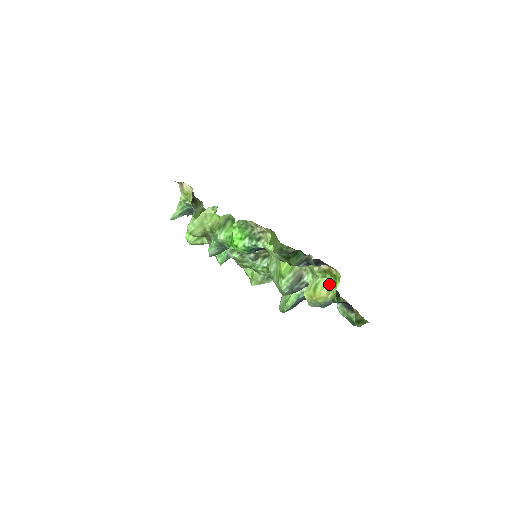
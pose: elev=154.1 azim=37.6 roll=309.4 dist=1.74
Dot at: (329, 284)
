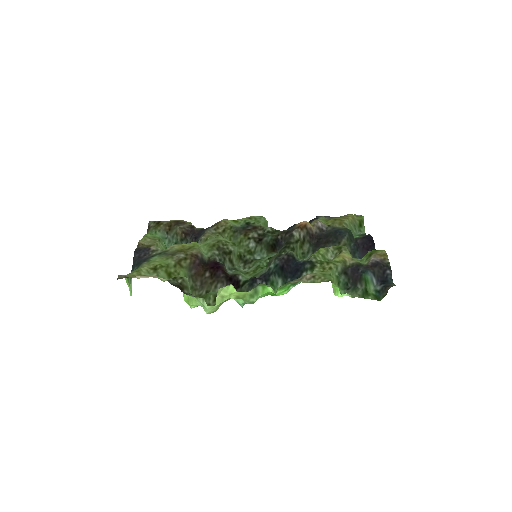
Dot at: occluded
